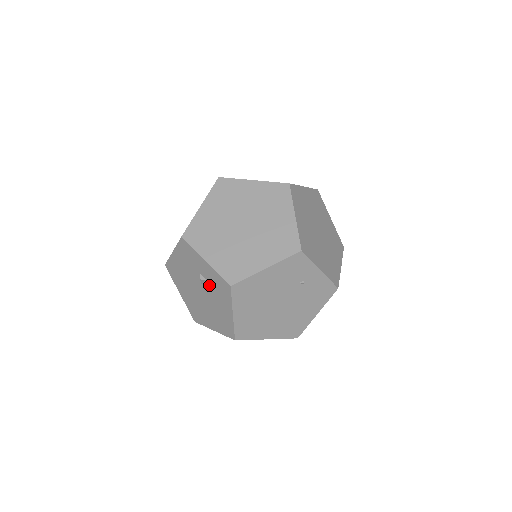
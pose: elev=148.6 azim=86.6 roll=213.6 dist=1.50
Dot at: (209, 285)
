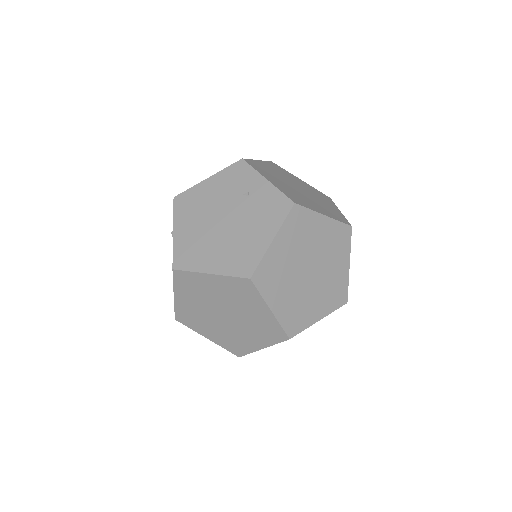
Dot at: occluded
